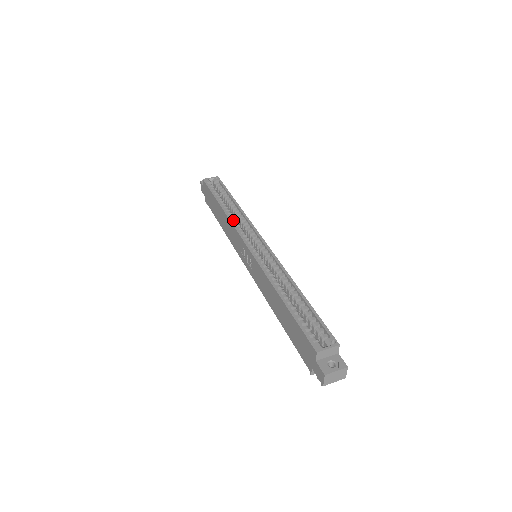
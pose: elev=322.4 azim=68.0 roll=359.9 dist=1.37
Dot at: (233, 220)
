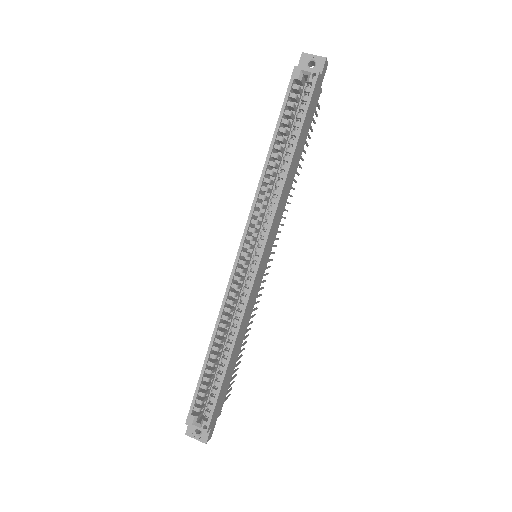
Dot at: occluded
